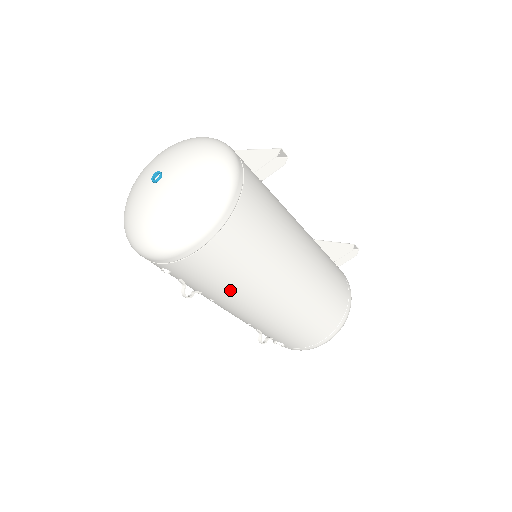
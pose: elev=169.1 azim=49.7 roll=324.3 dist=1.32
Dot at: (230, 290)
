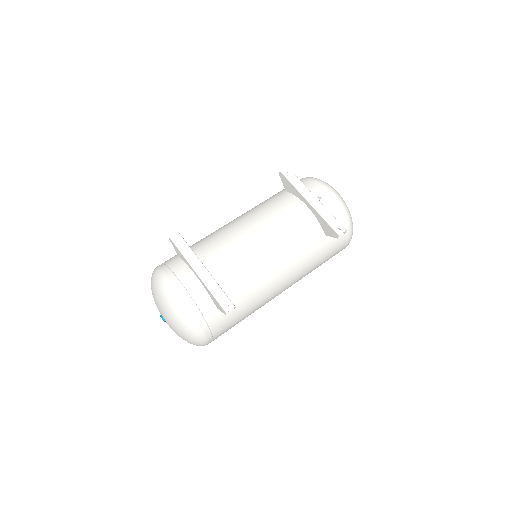
Dot at: occluded
